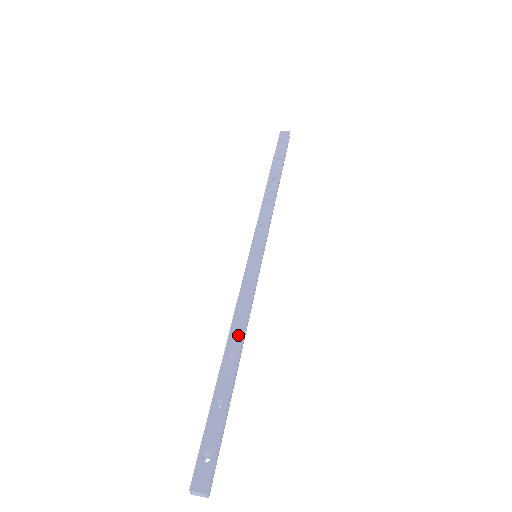
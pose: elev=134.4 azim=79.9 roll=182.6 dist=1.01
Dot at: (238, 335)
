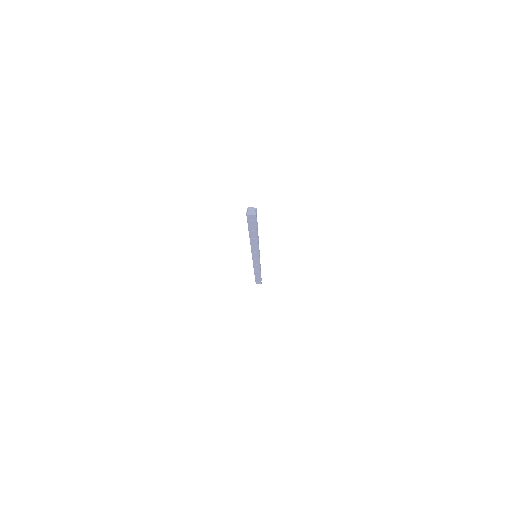
Dot at: occluded
